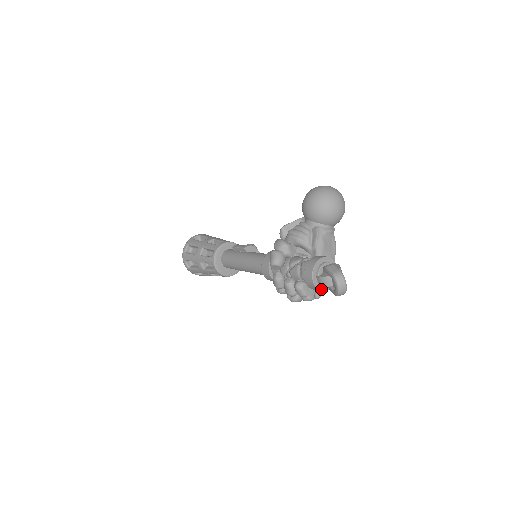
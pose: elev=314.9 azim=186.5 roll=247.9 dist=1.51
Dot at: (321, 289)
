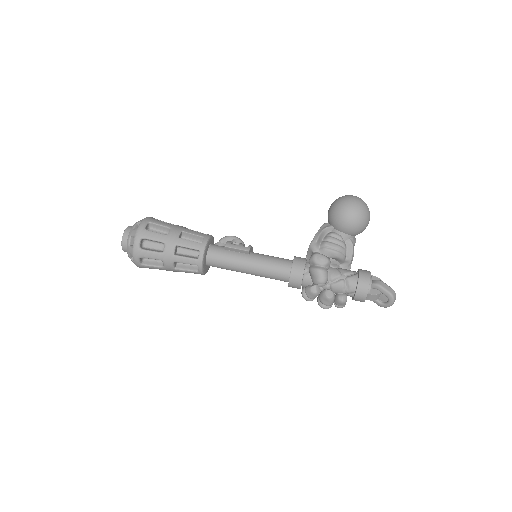
Dot at: occluded
